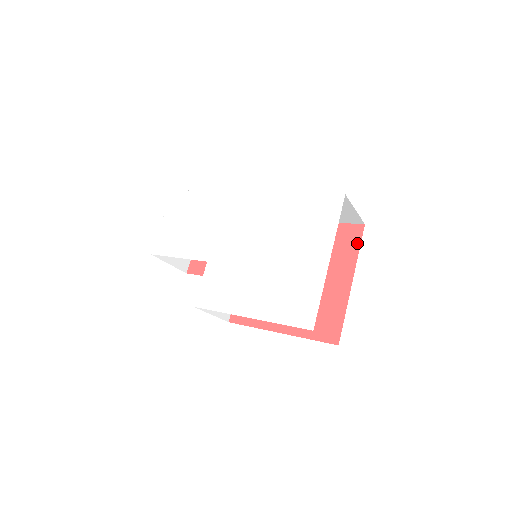
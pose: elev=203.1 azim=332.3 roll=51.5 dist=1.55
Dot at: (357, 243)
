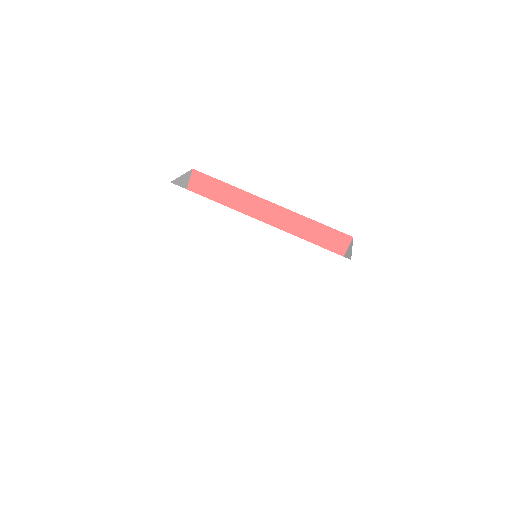
Dot at: (343, 251)
